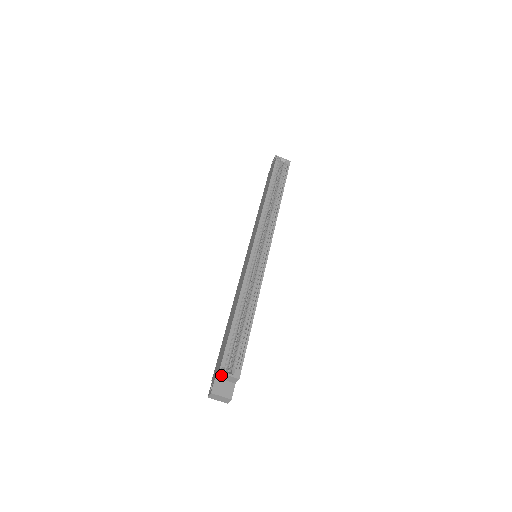
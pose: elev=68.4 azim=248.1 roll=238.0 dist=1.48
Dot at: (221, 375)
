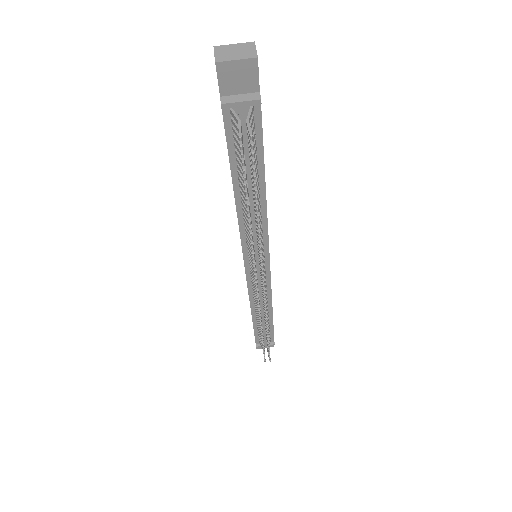
Dot at: occluded
